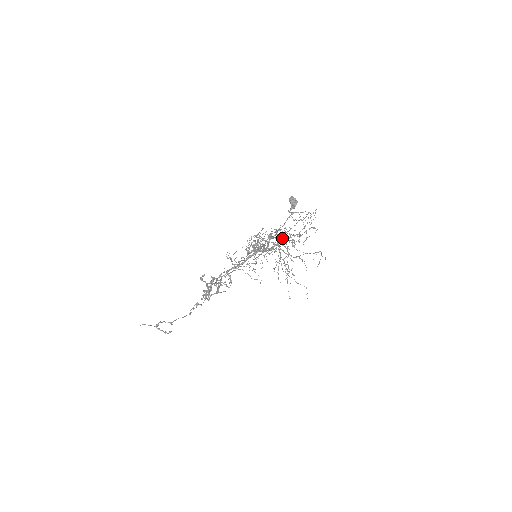
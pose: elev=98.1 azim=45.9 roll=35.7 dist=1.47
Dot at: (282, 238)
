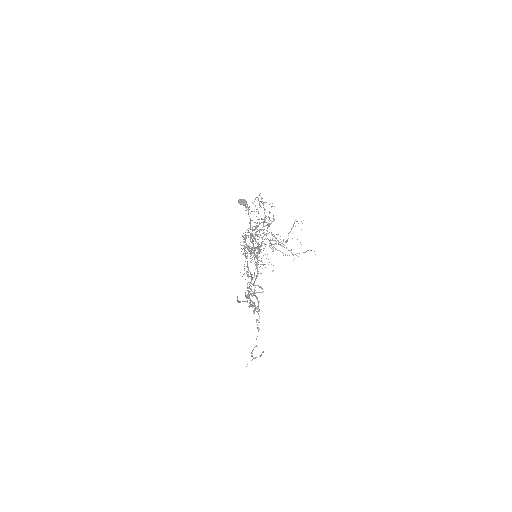
Dot at: occluded
